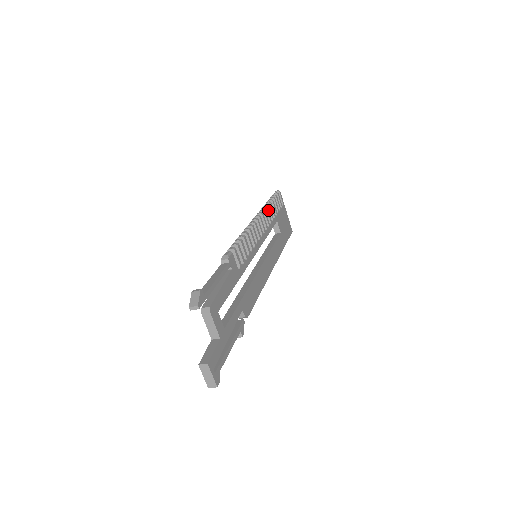
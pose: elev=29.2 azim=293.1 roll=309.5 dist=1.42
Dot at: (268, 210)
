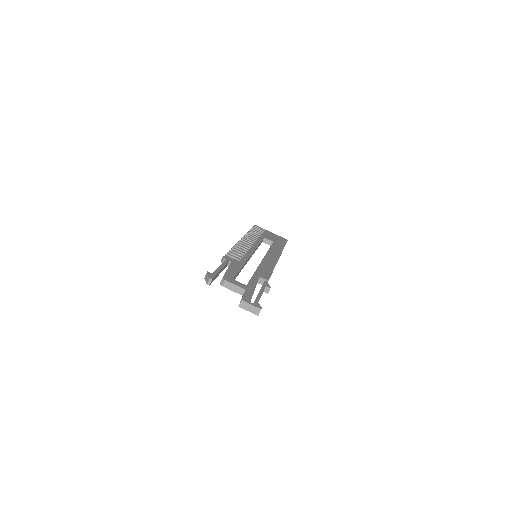
Dot at: occluded
